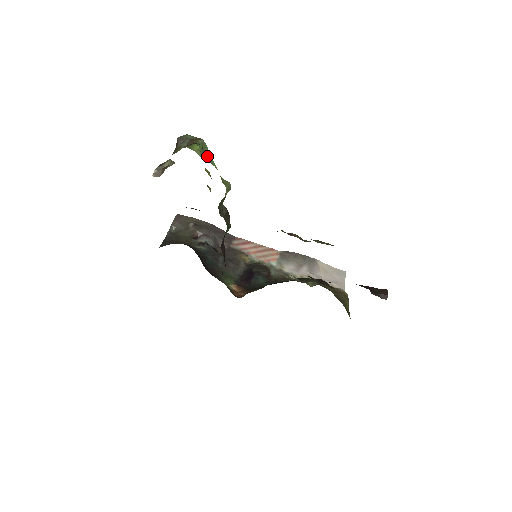
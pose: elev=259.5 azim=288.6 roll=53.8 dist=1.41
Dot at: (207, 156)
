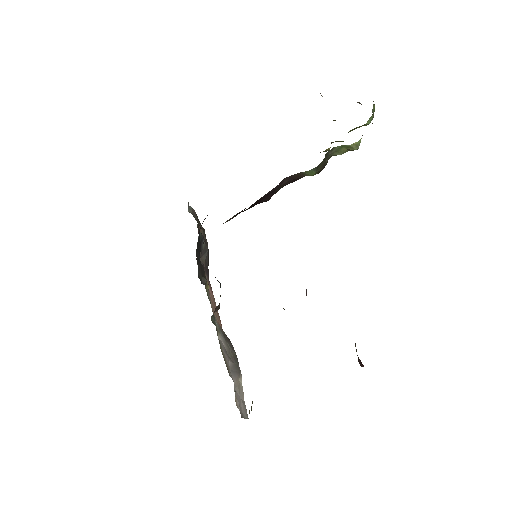
Dot at: (366, 123)
